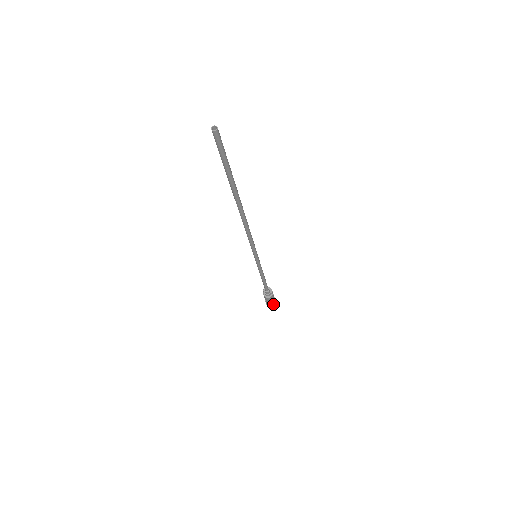
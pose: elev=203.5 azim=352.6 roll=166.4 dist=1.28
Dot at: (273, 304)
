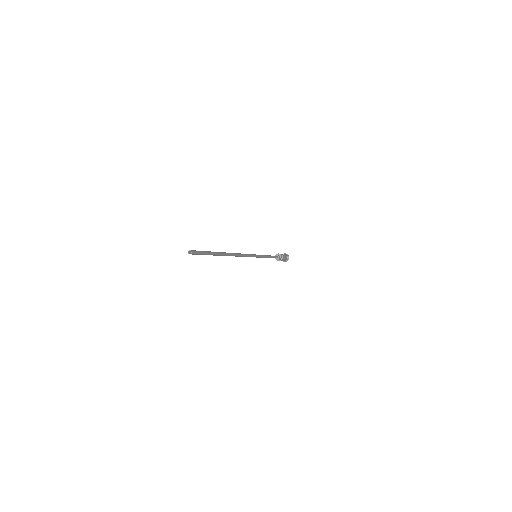
Dot at: (287, 258)
